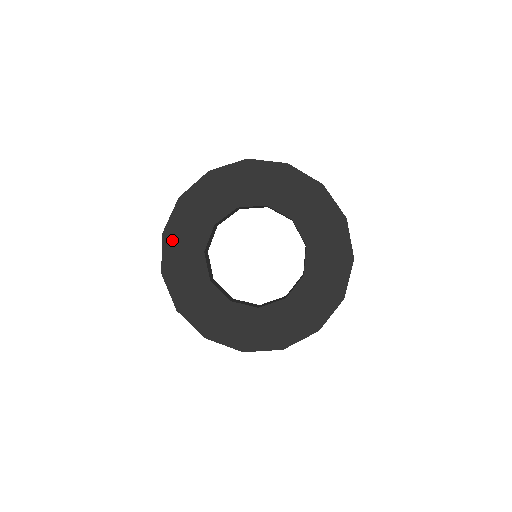
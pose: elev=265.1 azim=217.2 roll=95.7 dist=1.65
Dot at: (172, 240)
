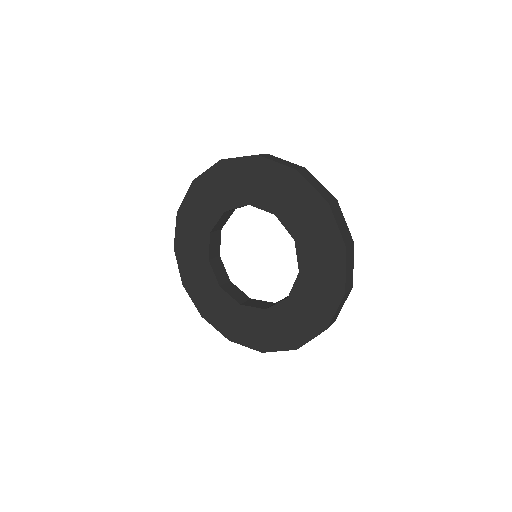
Dot at: (182, 253)
